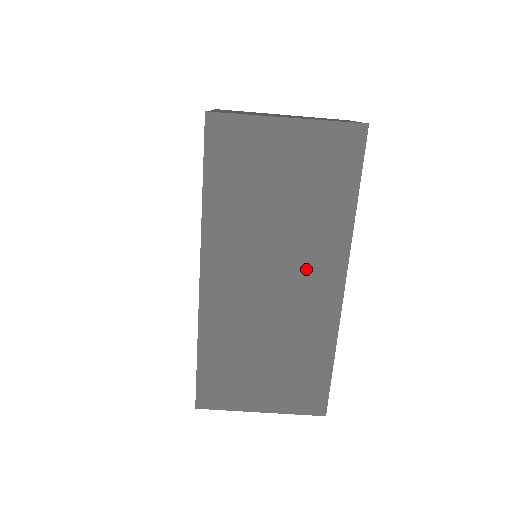
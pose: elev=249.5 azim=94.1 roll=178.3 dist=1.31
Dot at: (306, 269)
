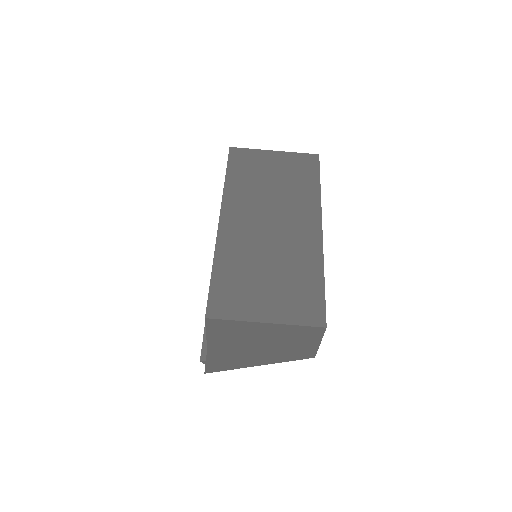
Dot at: (293, 217)
